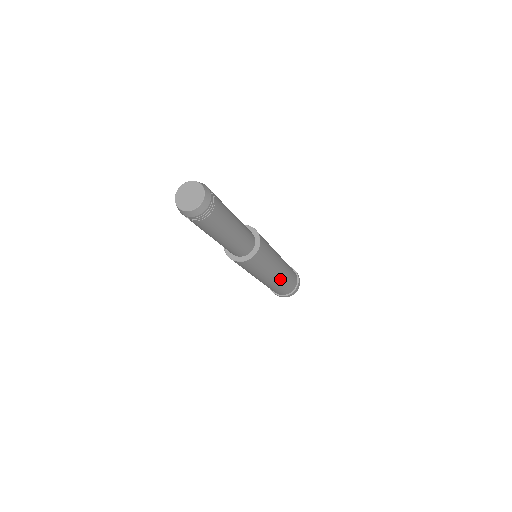
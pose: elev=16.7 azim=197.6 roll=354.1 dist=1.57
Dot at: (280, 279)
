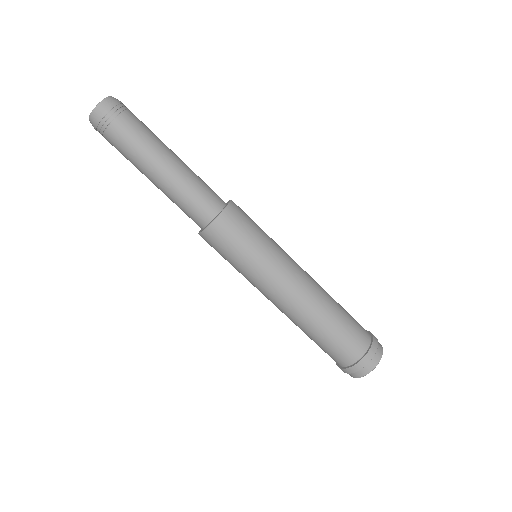
Dot at: (318, 291)
